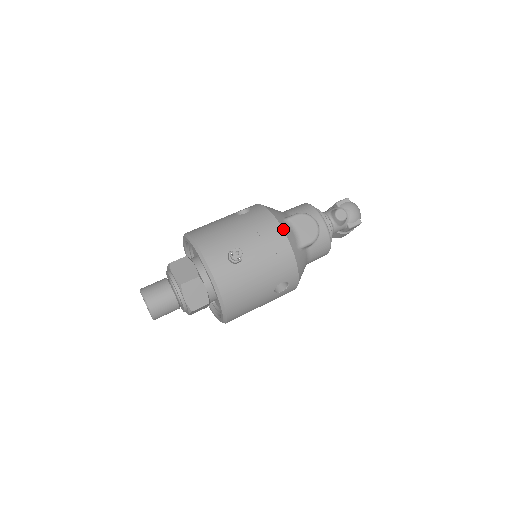
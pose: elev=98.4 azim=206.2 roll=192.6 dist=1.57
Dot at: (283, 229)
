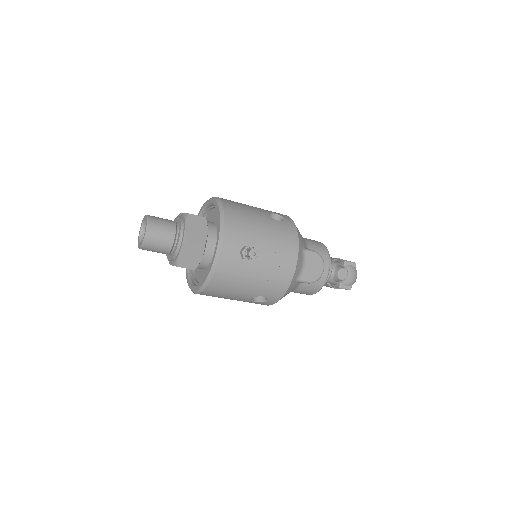
Dot at: (298, 258)
